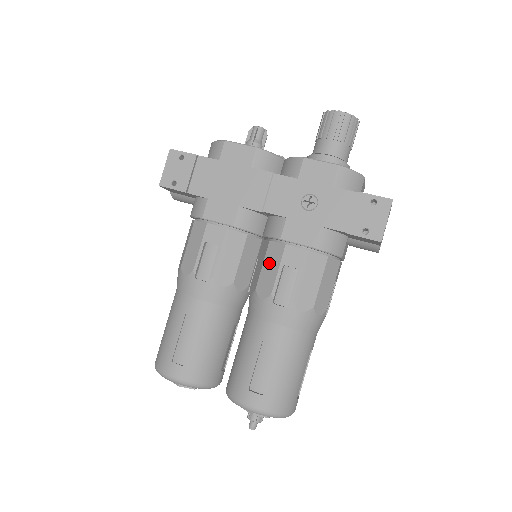
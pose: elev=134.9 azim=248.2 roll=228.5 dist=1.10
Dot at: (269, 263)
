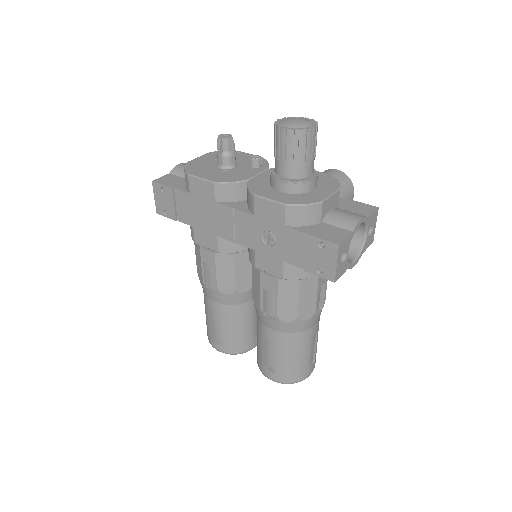
Dot at: (255, 281)
